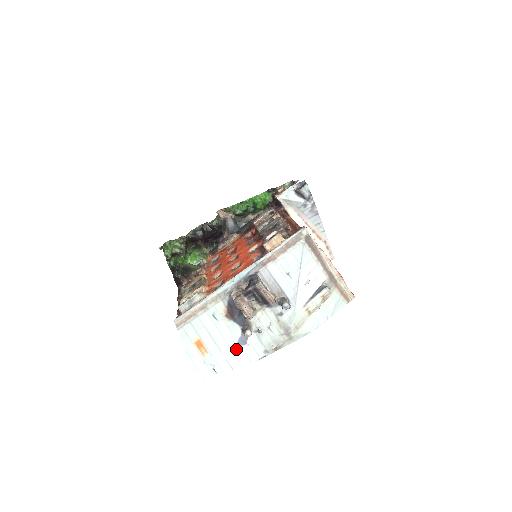
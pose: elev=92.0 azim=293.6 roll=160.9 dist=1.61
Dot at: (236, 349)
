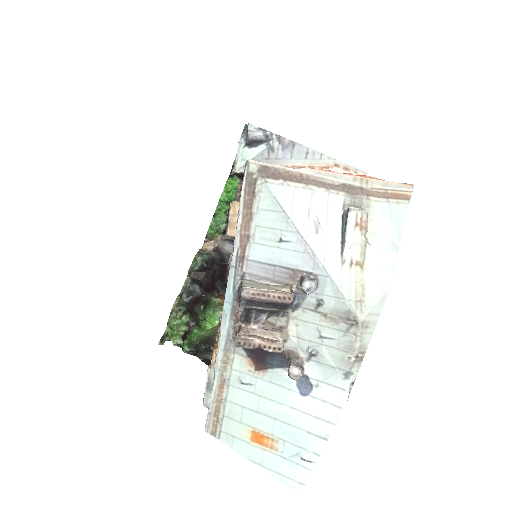
Dot at: (306, 405)
